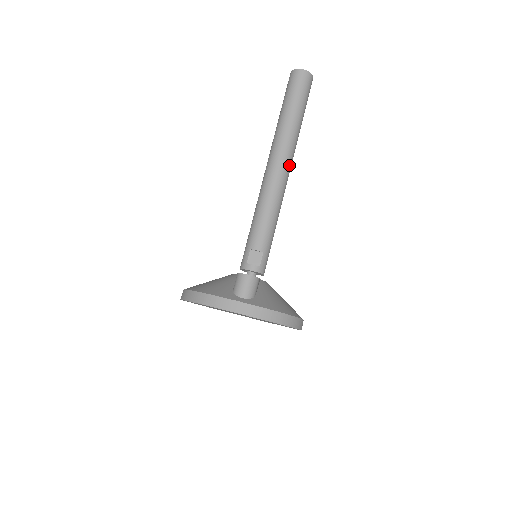
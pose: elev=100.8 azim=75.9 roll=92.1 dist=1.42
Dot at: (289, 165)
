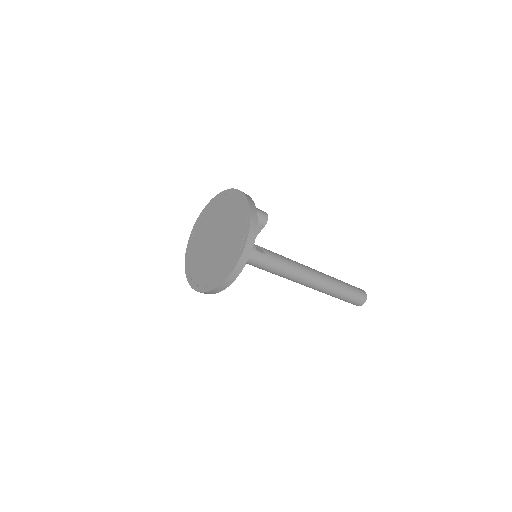
Dot at: (318, 280)
